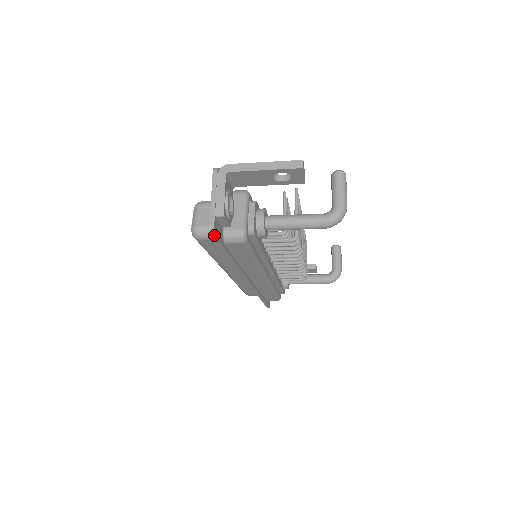
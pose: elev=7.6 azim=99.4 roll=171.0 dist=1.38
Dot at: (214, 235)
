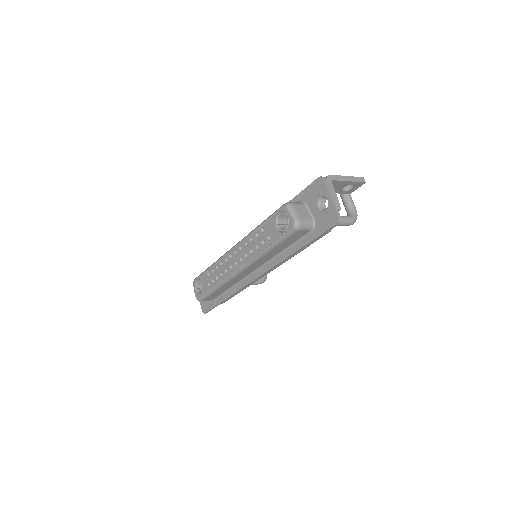
Dot at: (339, 222)
